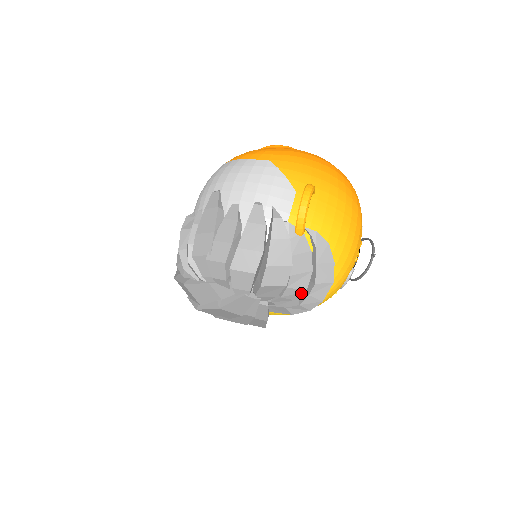
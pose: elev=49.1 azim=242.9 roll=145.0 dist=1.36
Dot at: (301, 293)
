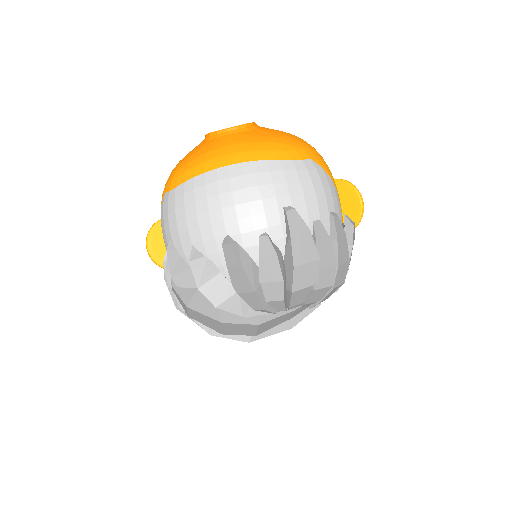
Dot at: occluded
